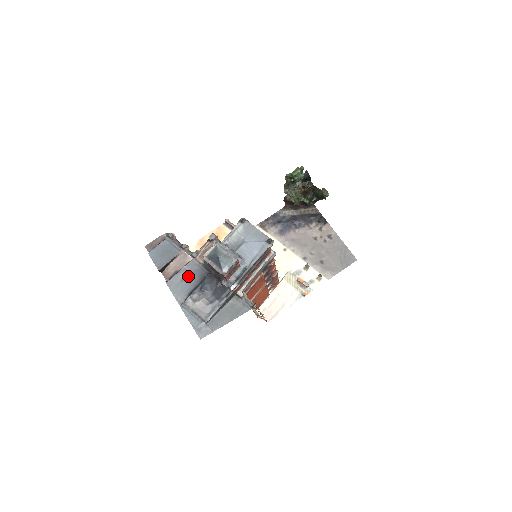
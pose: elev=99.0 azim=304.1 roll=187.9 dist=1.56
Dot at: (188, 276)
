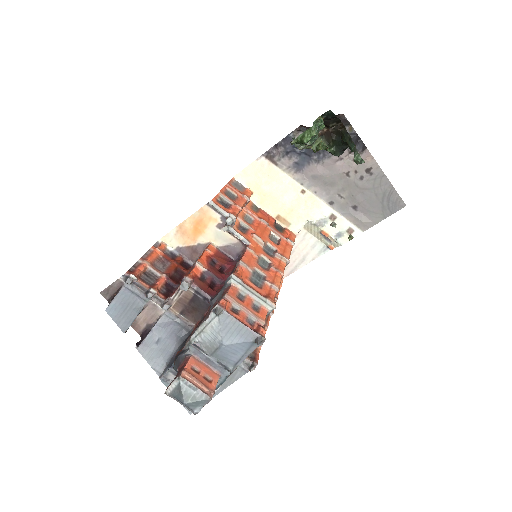
Dot at: (163, 337)
